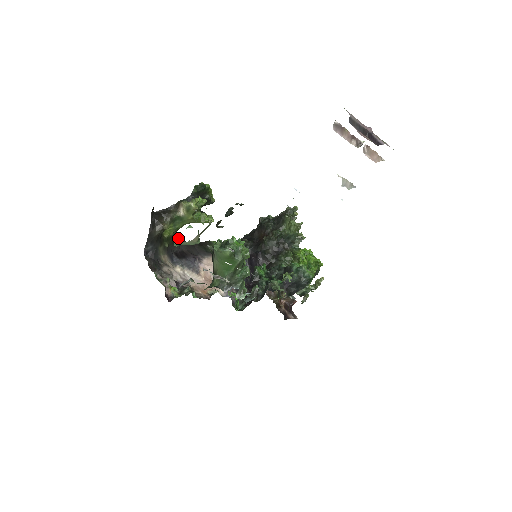
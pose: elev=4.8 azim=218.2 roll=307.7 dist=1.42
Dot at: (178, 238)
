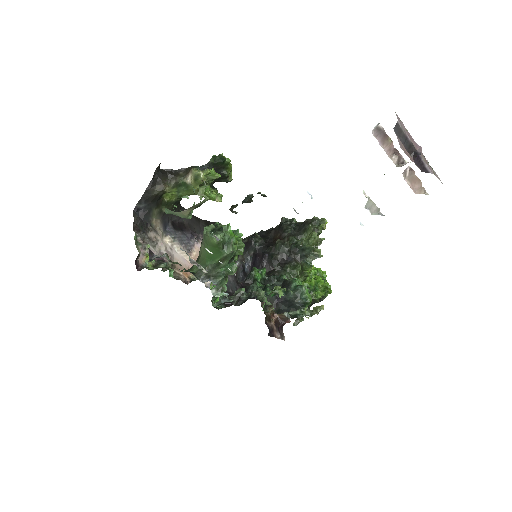
Dot at: (183, 207)
